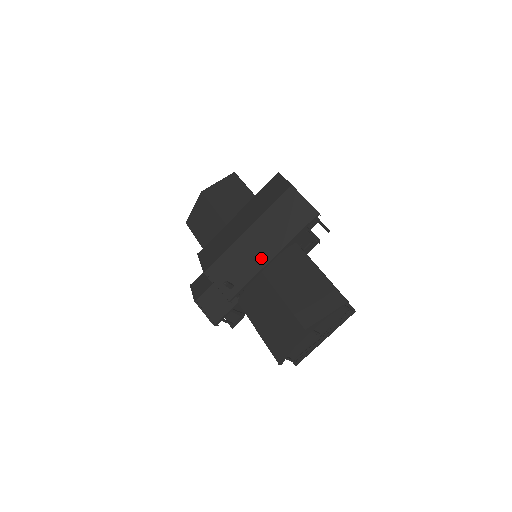
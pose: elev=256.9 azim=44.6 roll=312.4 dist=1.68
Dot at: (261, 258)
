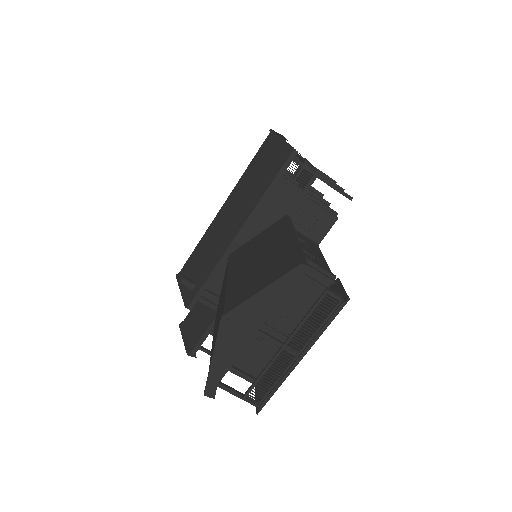
Dot at: (226, 238)
